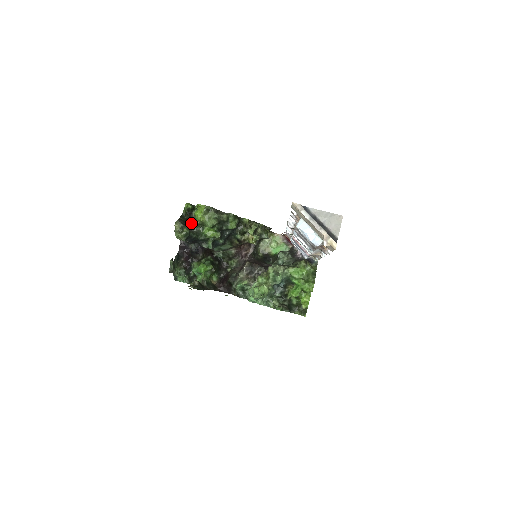
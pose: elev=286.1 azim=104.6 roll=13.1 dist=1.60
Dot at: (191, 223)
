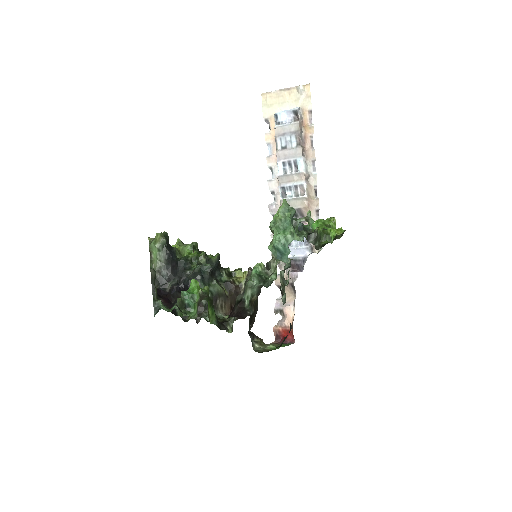
Dot at: occluded
